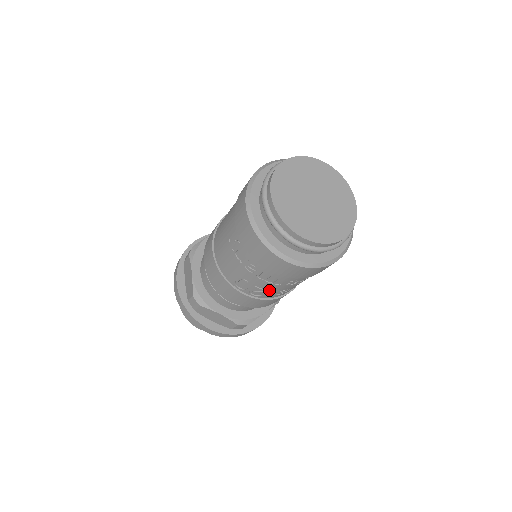
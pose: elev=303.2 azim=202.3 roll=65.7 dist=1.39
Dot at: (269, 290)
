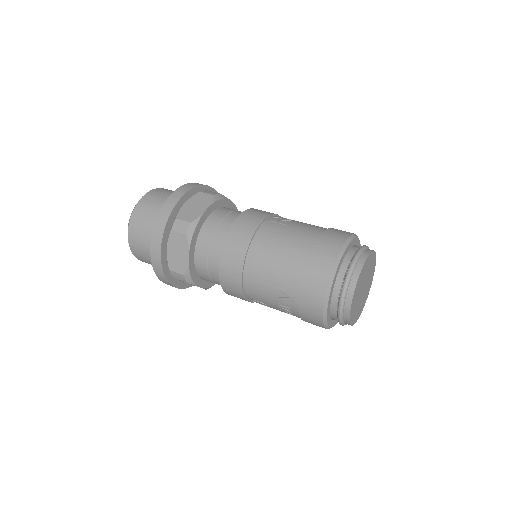
Dot at: occluded
